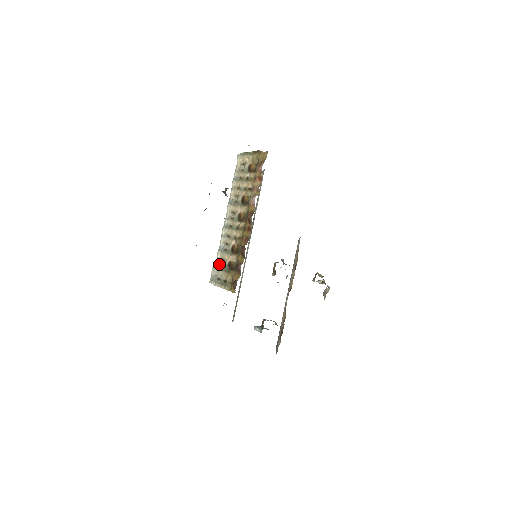
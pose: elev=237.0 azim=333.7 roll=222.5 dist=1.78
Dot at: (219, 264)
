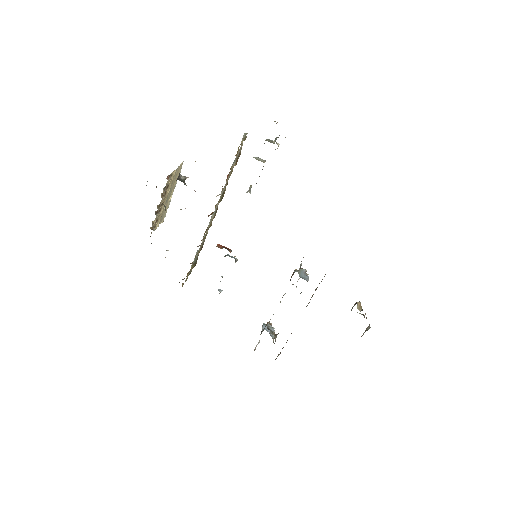
Dot at: occluded
